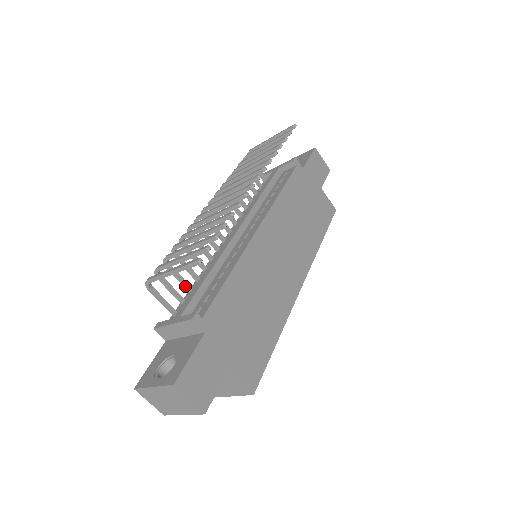
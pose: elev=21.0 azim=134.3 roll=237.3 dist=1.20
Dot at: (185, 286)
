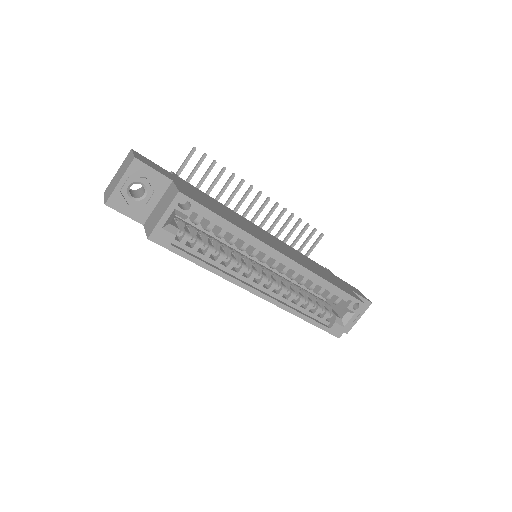
Dot at: occluded
